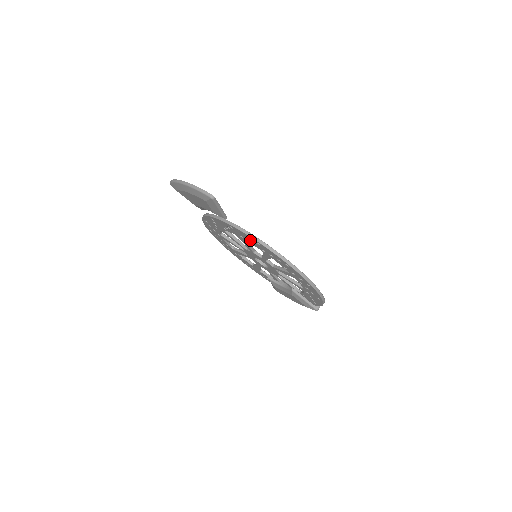
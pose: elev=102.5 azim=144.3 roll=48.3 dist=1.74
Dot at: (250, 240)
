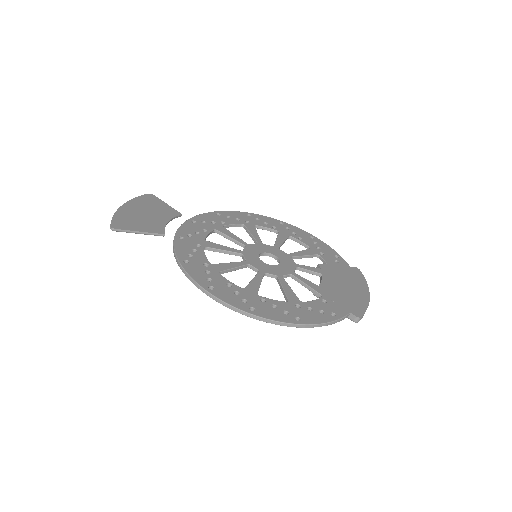
Dot at: occluded
